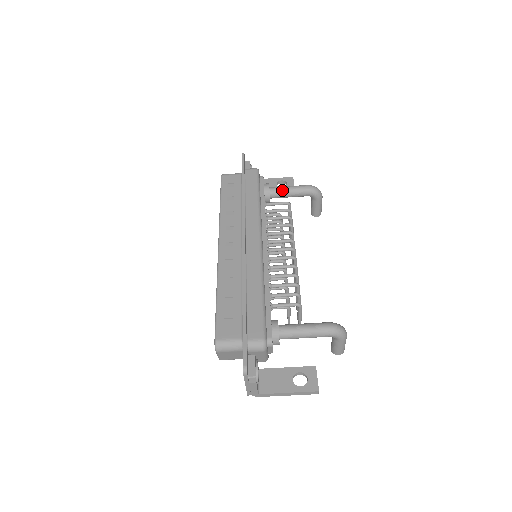
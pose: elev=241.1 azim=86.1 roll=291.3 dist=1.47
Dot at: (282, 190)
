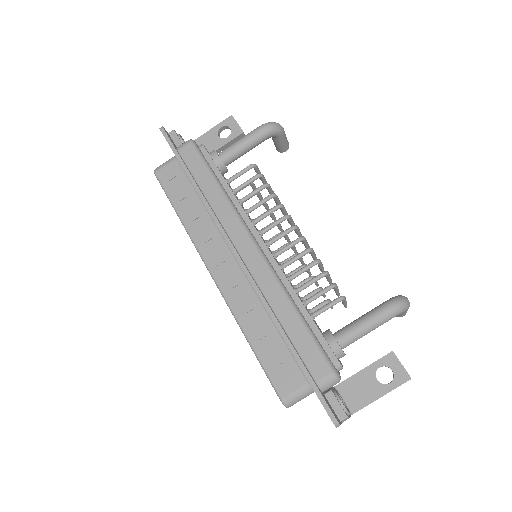
Dot at: (235, 150)
